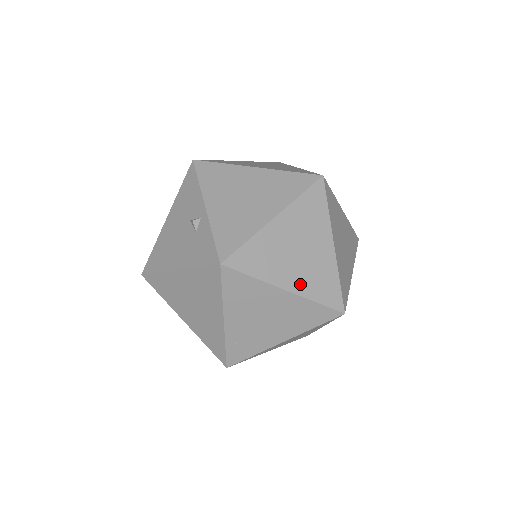
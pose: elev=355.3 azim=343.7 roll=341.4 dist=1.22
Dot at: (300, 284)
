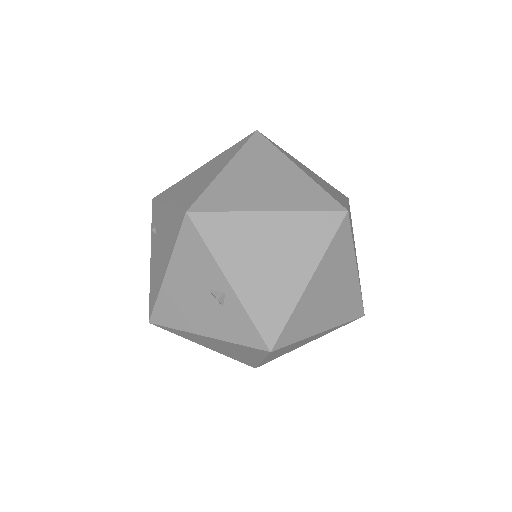
Dot at: (332, 319)
